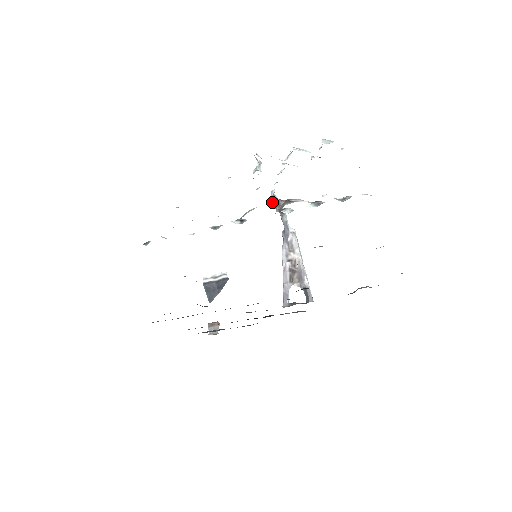
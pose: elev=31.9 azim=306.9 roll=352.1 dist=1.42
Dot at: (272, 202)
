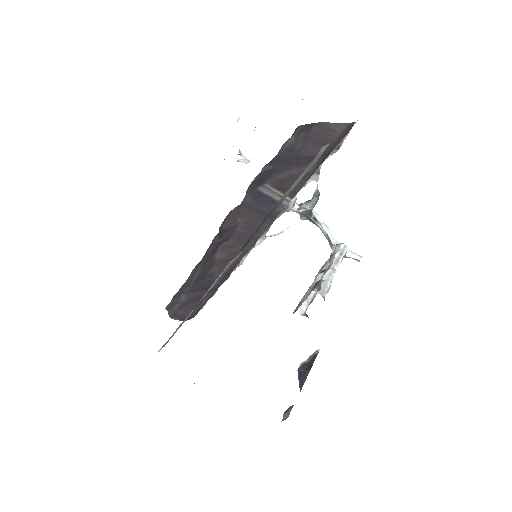
Dot at: occluded
